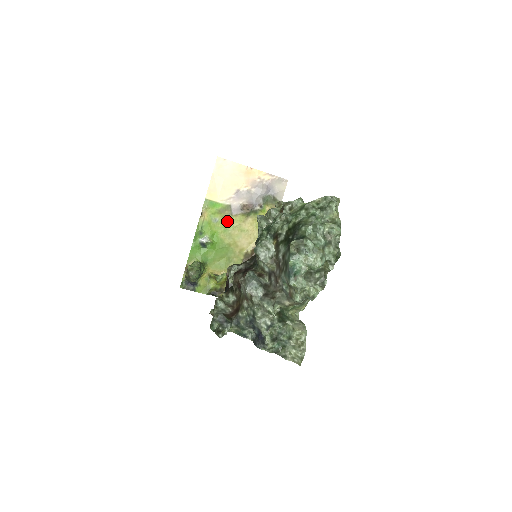
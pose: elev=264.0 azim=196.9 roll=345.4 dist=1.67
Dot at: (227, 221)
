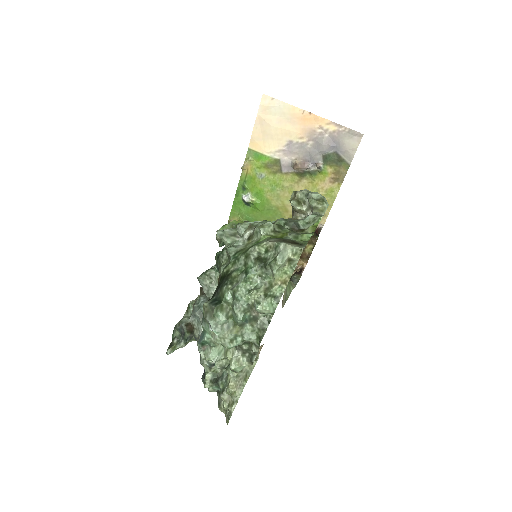
Dot at: (275, 179)
